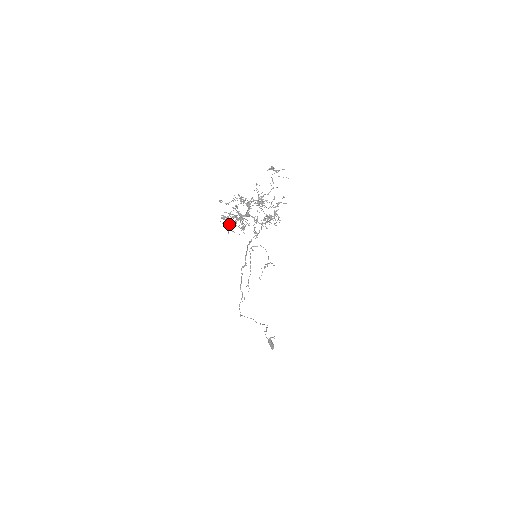
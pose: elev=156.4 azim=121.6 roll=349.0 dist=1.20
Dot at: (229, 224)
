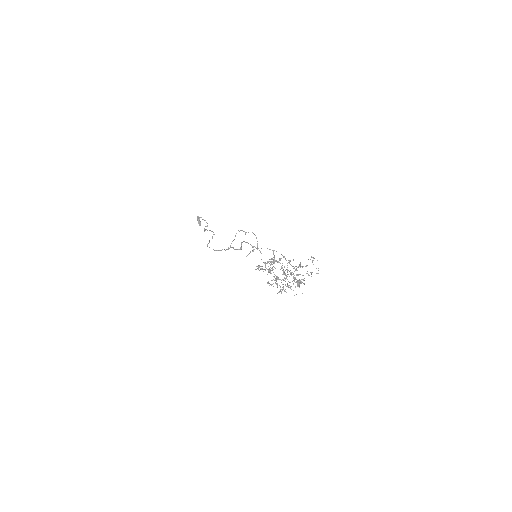
Dot at: occluded
